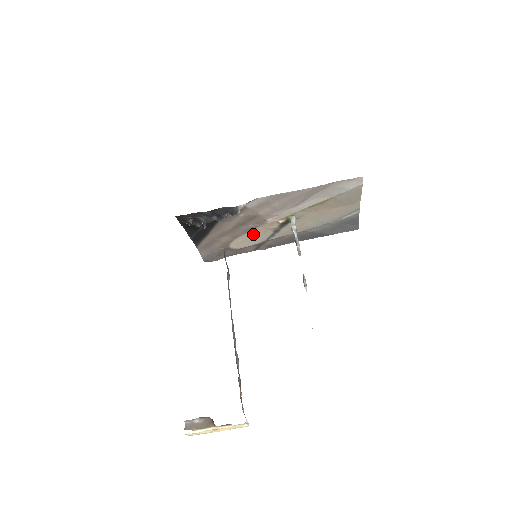
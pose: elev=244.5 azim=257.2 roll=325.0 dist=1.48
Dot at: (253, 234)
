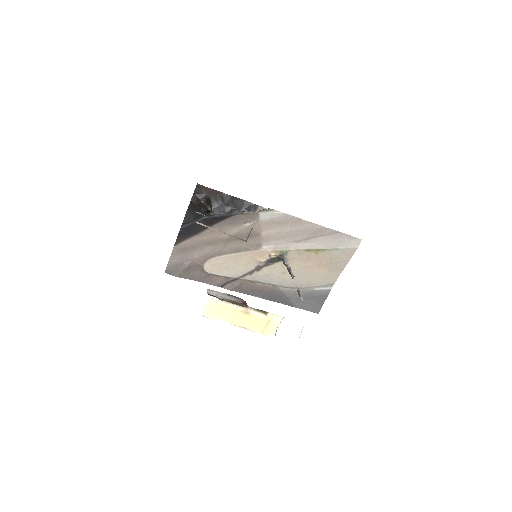
Dot at: (237, 259)
